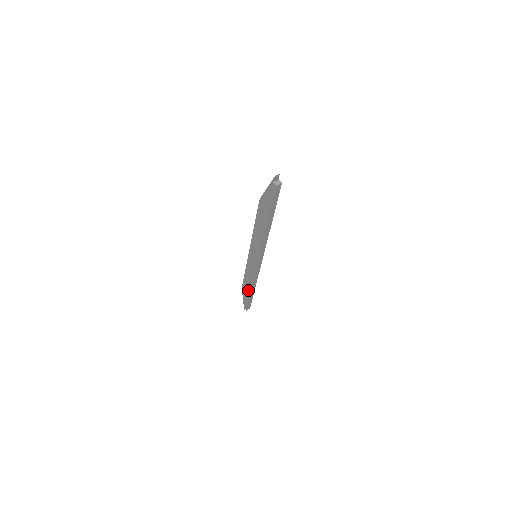
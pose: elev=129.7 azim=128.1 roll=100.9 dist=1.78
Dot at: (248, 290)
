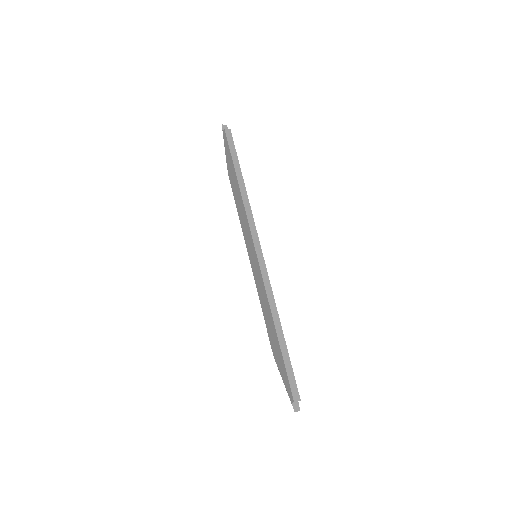
Dot at: (275, 339)
